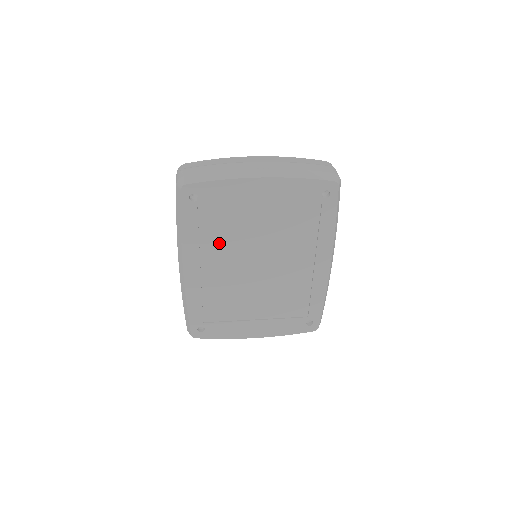
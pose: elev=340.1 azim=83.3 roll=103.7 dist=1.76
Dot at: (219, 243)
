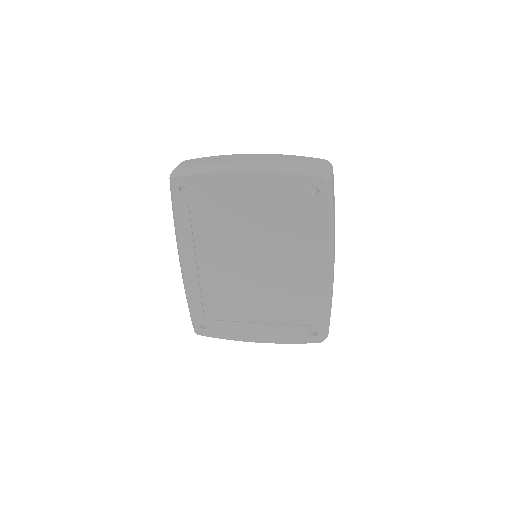
Dot at: (212, 238)
